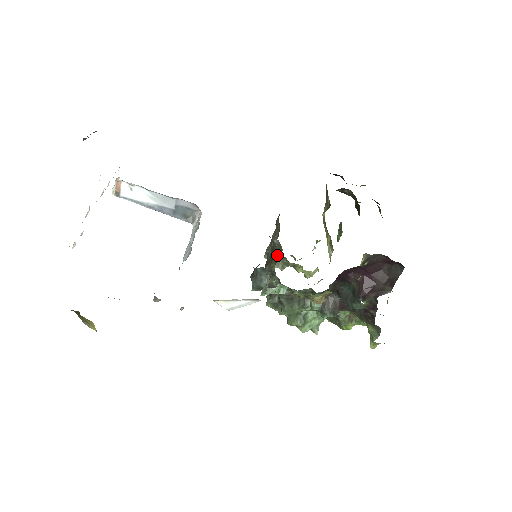
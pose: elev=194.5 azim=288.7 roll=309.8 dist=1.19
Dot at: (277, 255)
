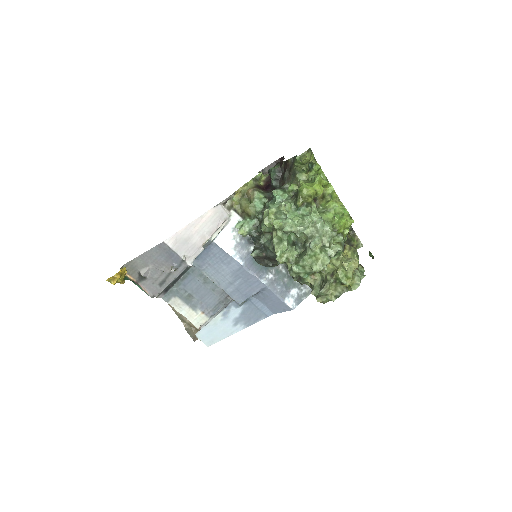
Dot at: occluded
